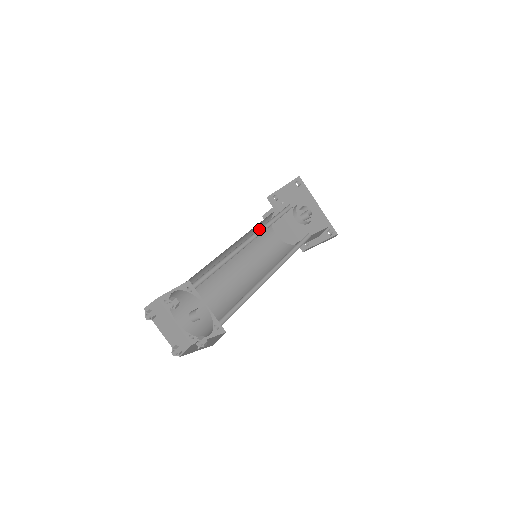
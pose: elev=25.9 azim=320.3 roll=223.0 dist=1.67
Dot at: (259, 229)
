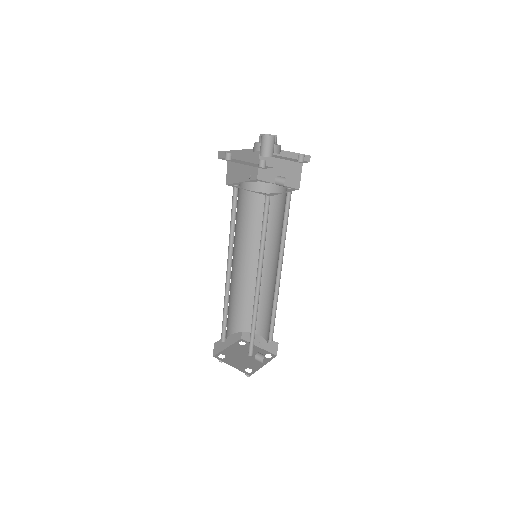
Dot at: occluded
